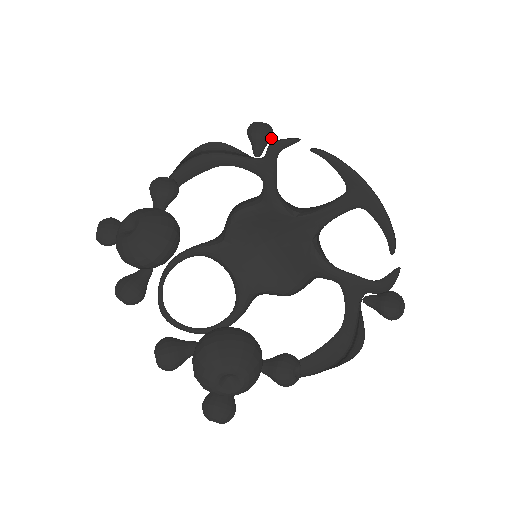
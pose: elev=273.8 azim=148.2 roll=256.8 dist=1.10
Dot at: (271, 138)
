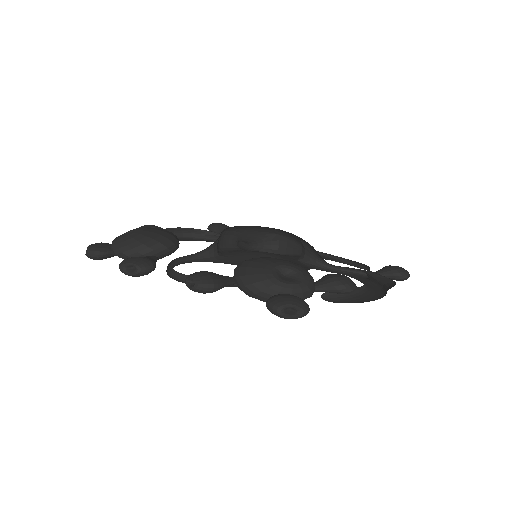
Dot at: occluded
